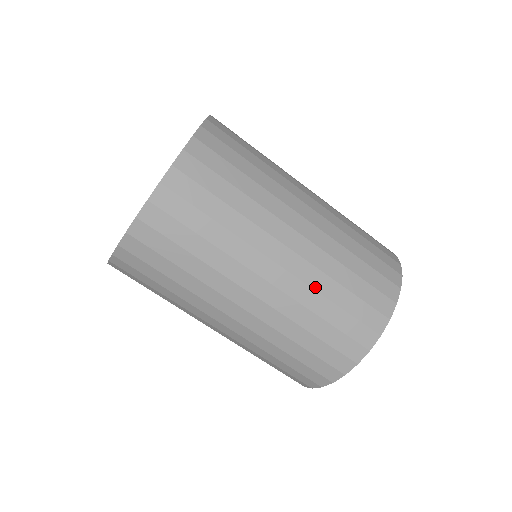
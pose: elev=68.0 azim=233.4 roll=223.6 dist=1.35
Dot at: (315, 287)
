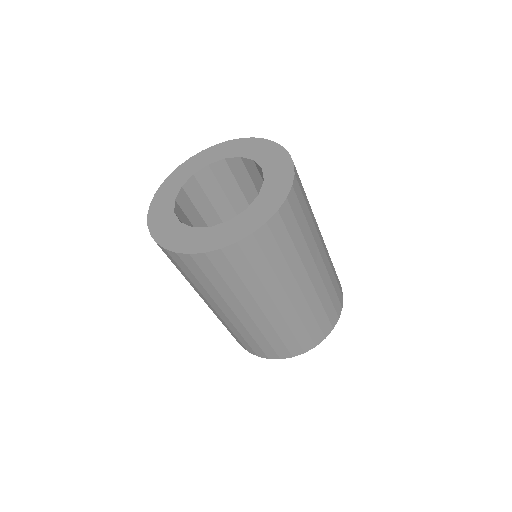
Dot at: (311, 307)
